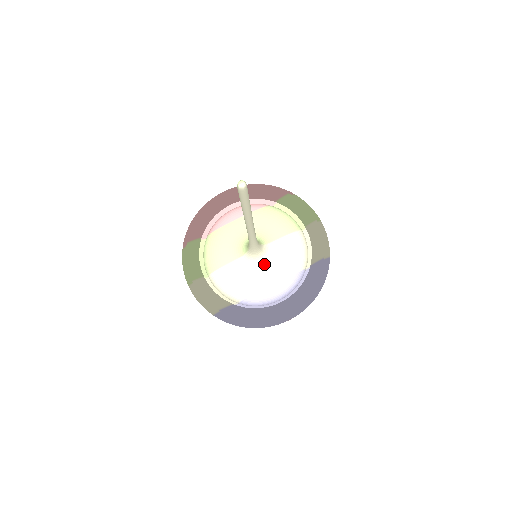
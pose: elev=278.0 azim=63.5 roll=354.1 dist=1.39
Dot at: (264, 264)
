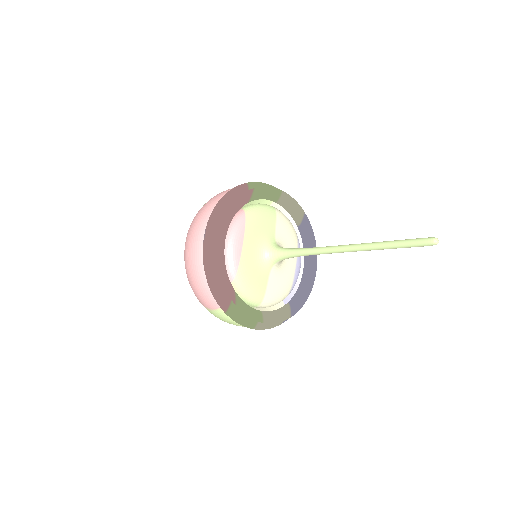
Dot at: occluded
